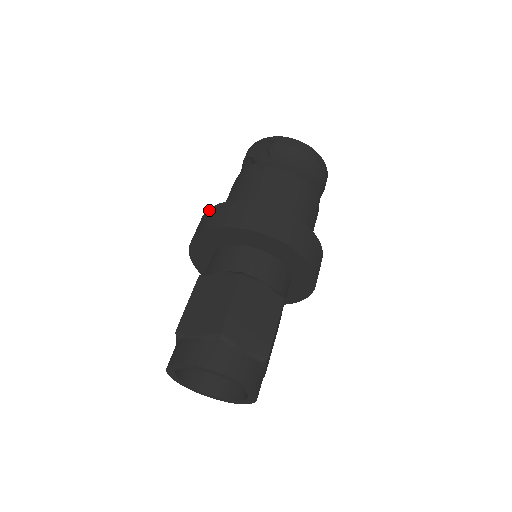
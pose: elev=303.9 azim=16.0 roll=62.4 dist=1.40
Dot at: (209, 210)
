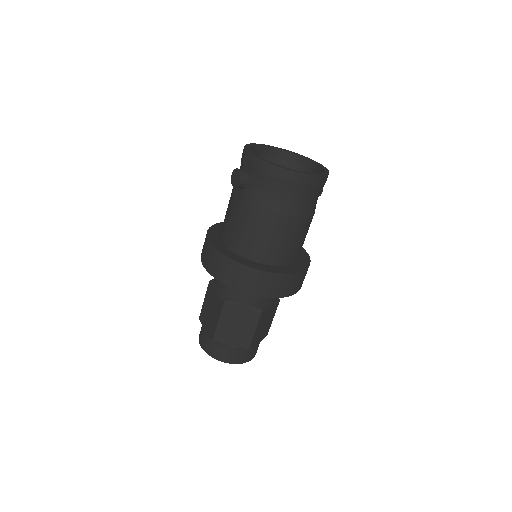
Dot at: (206, 236)
